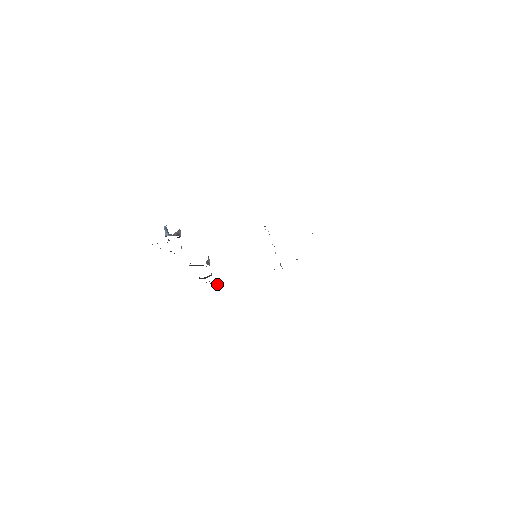
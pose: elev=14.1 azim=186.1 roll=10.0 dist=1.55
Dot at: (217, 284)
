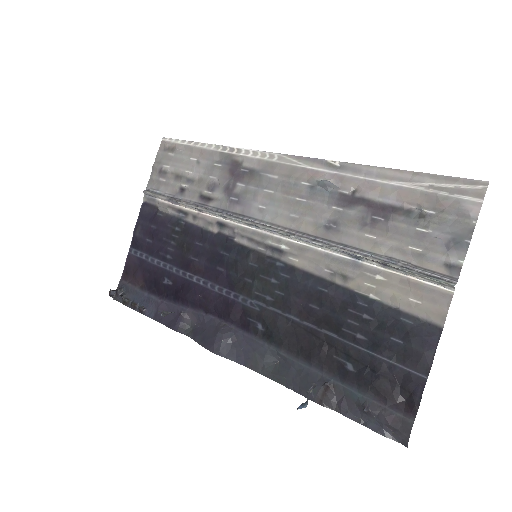
Dot at: (118, 293)
